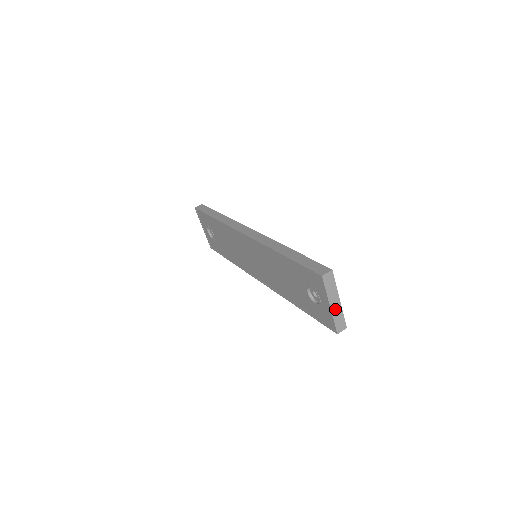
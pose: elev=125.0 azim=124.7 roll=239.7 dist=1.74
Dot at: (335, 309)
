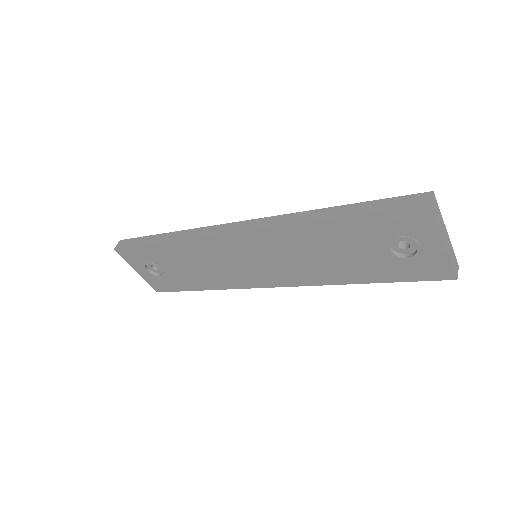
Dot at: (448, 246)
